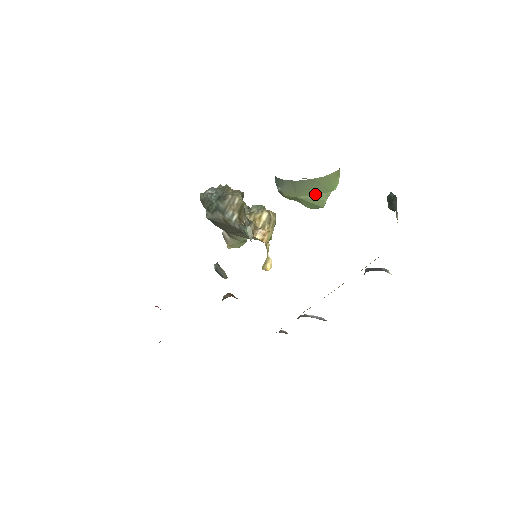
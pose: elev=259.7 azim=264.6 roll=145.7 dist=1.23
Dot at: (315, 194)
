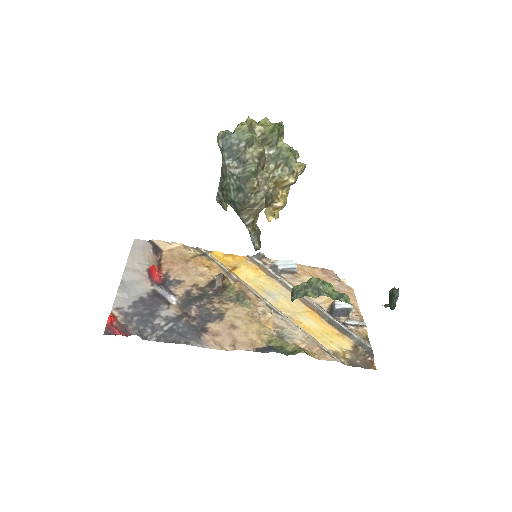
Dot at: occluded
